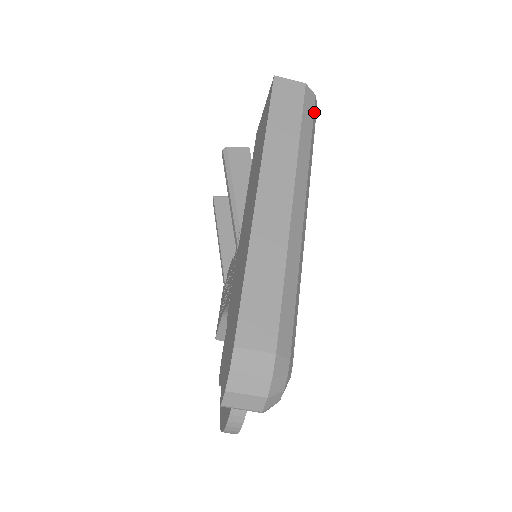
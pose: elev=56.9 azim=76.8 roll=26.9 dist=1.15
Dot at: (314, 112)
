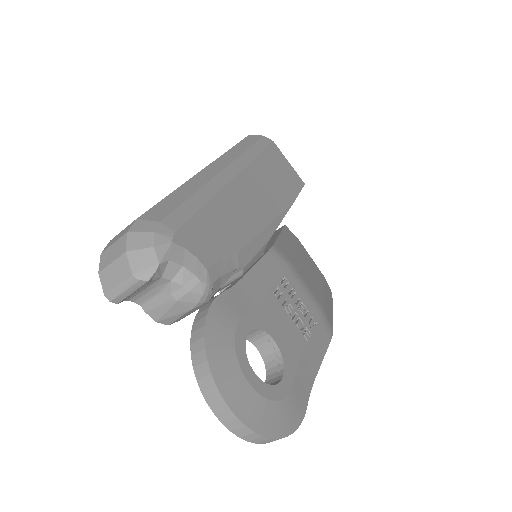
Dot at: (260, 141)
